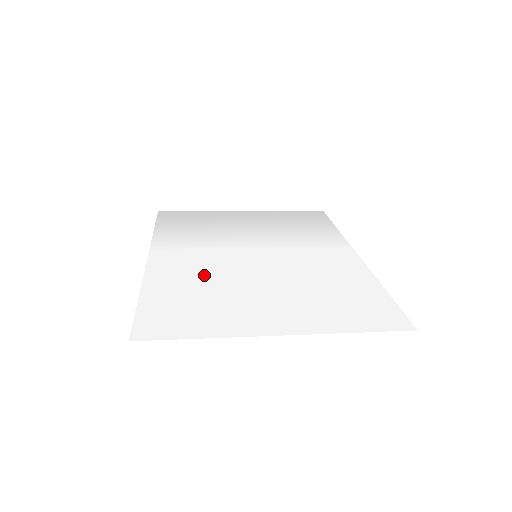
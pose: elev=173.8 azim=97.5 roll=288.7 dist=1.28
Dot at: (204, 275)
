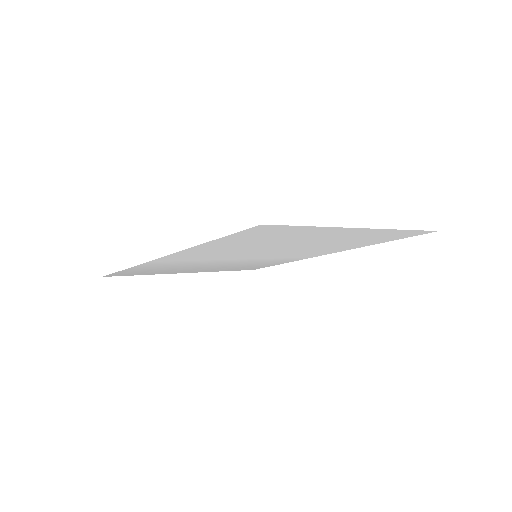
Dot at: (238, 249)
